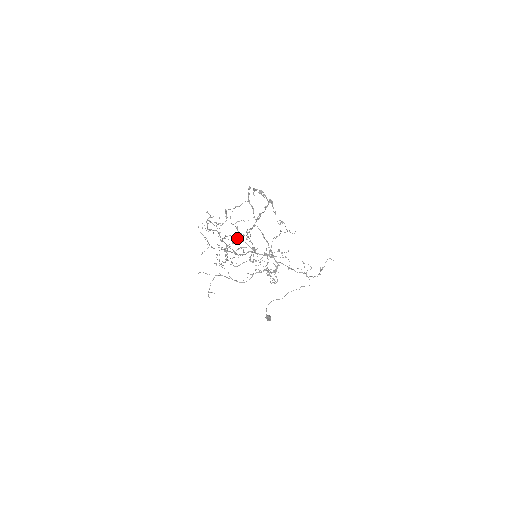
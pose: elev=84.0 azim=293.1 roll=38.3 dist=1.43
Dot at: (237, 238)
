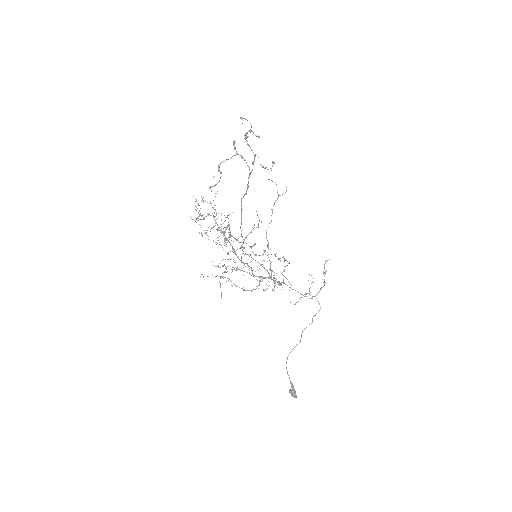
Dot at: occluded
